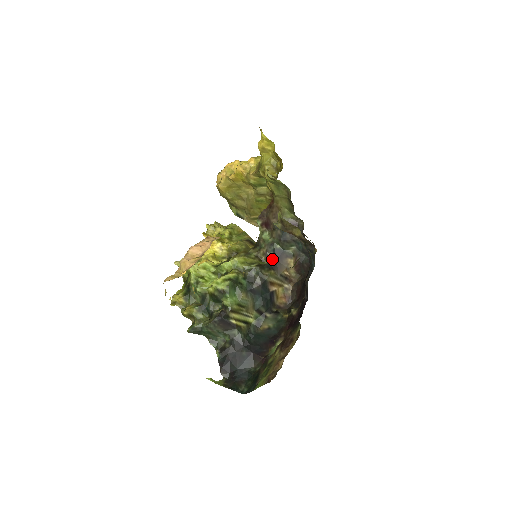
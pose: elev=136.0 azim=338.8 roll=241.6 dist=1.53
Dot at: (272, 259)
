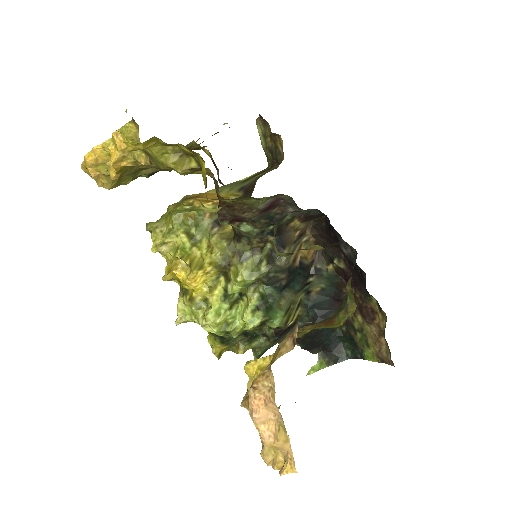
Dot at: (273, 240)
